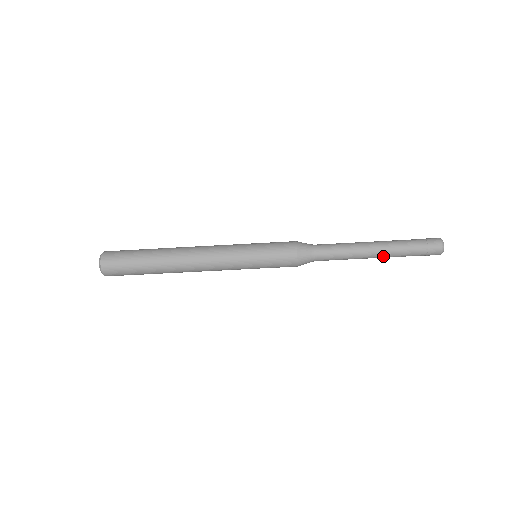
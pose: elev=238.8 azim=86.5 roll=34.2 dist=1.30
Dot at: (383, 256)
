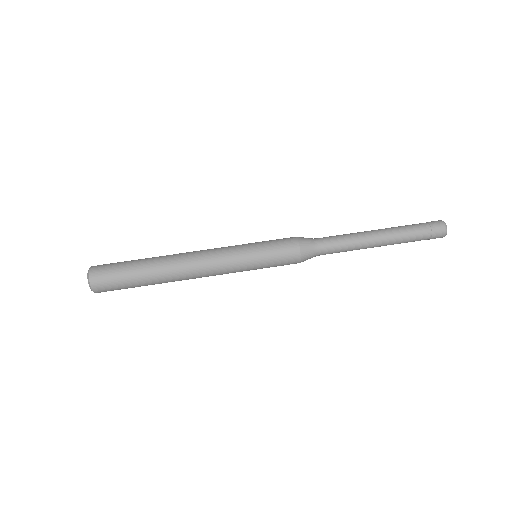
Dot at: (386, 232)
